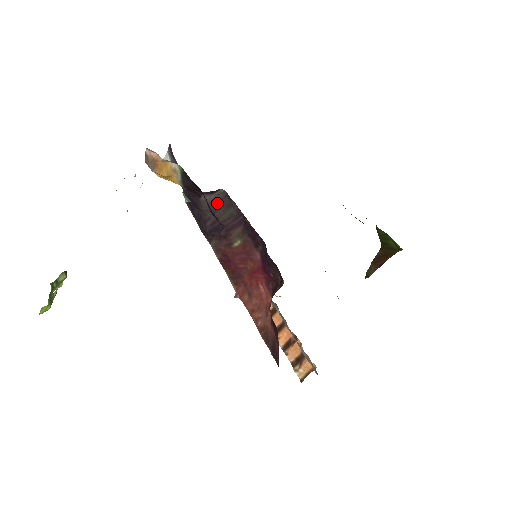
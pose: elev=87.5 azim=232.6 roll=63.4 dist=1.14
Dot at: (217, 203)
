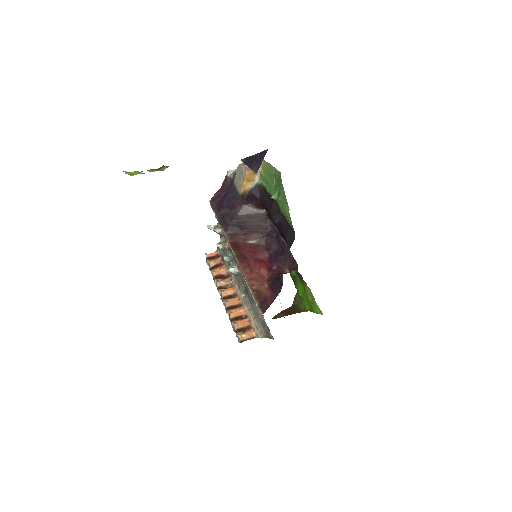
Dot at: (254, 214)
